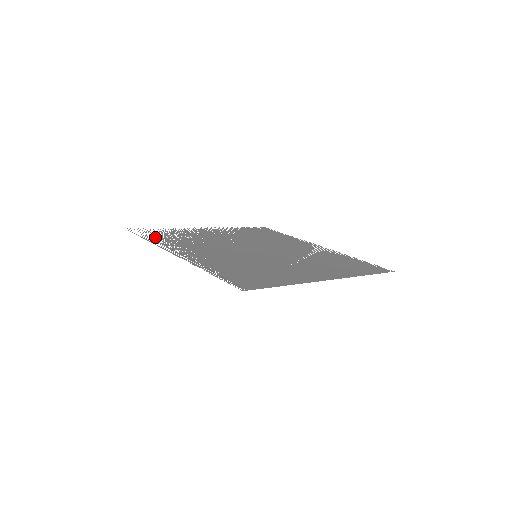
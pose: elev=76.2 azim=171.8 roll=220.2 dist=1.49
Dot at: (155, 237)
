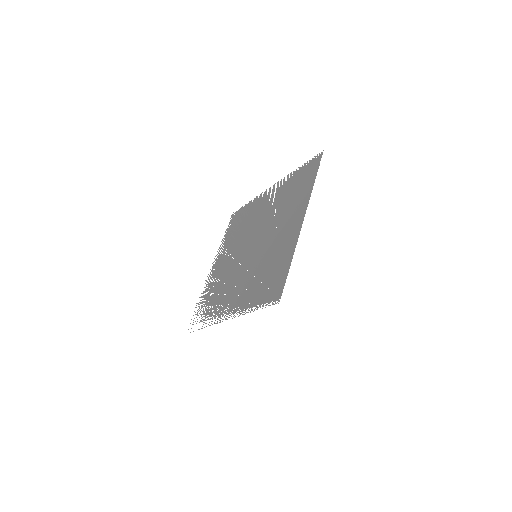
Dot at: (204, 319)
